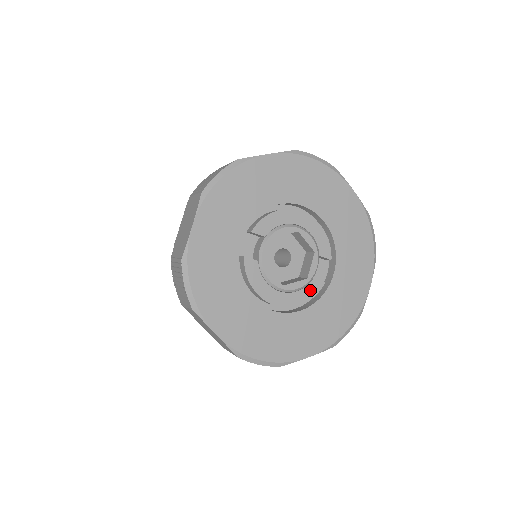
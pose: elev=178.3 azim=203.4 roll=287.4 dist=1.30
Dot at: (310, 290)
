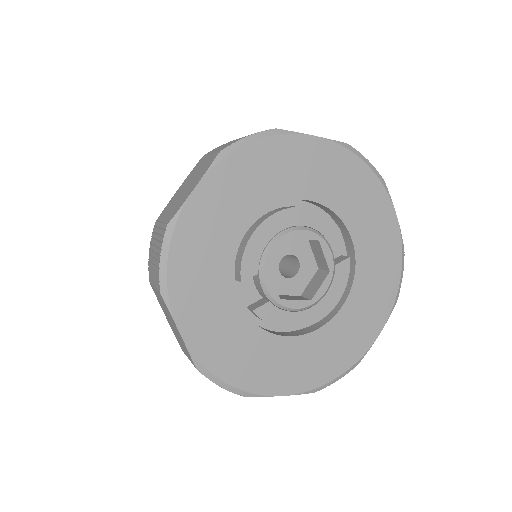
Dot at: (340, 278)
